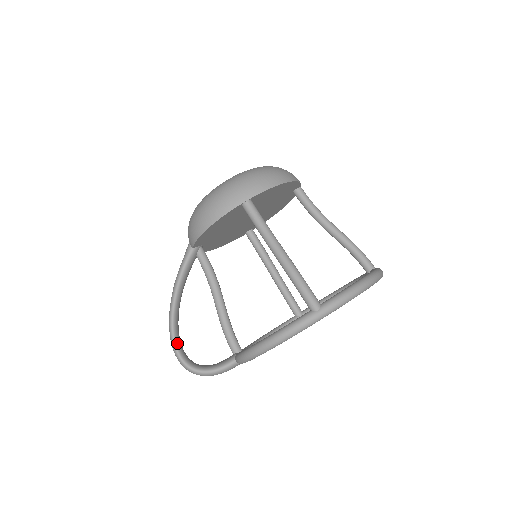
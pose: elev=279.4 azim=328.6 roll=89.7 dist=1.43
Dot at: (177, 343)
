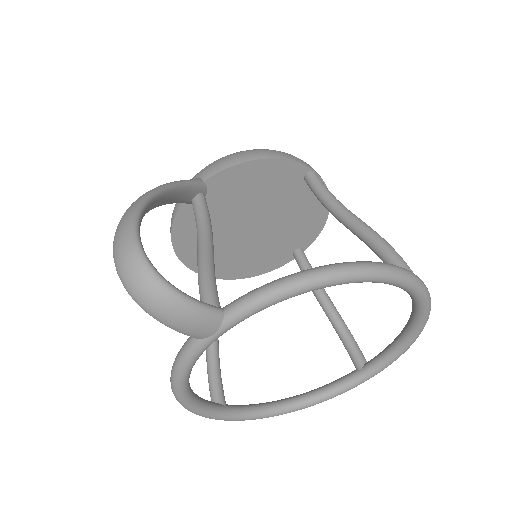
Dot at: (140, 224)
